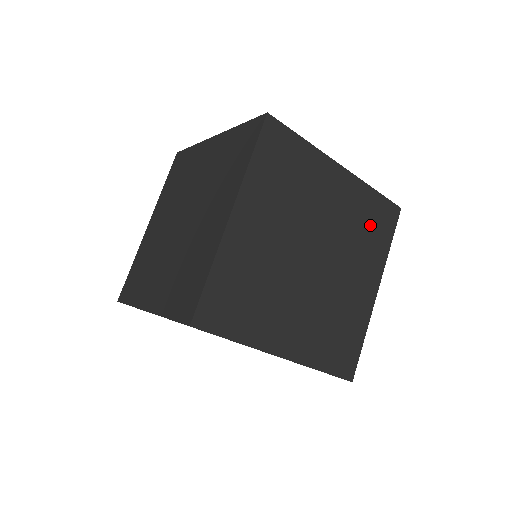
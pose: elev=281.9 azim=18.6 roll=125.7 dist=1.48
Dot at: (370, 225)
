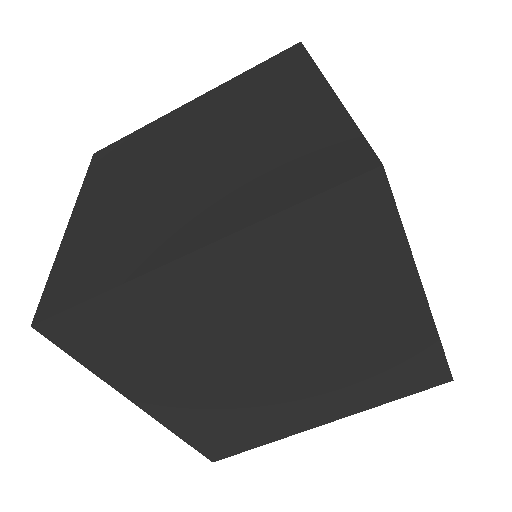
Dot at: (390, 371)
